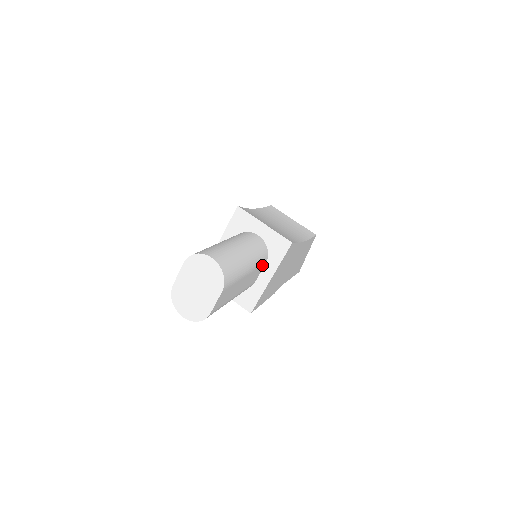
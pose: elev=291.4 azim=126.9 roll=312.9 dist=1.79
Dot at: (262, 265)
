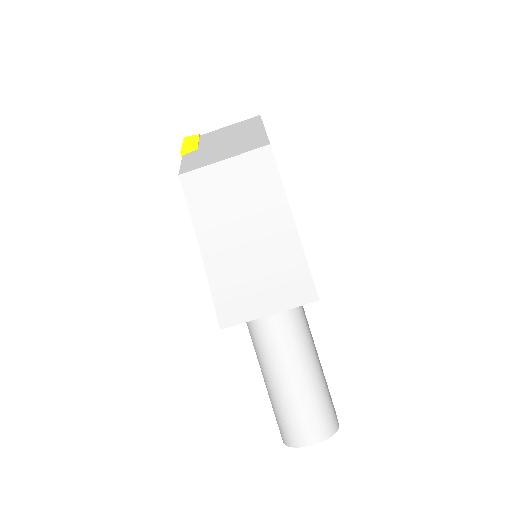
Dot at: (303, 312)
